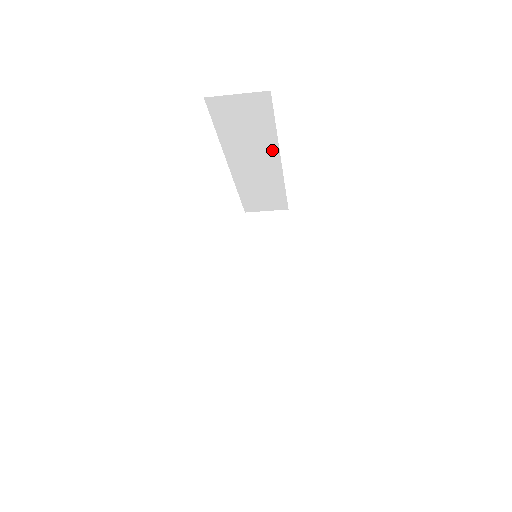
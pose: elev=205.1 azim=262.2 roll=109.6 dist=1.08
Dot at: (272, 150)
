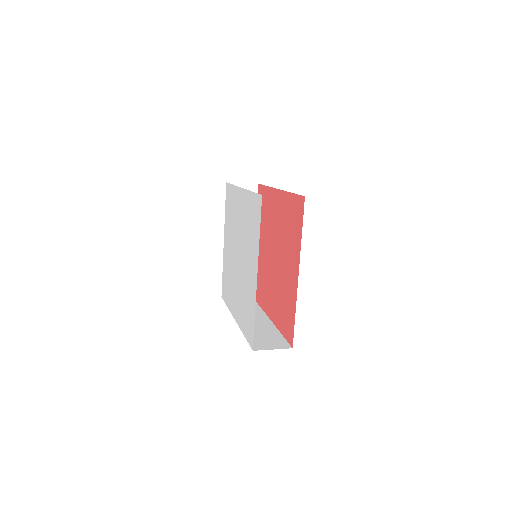
Dot at: occluded
